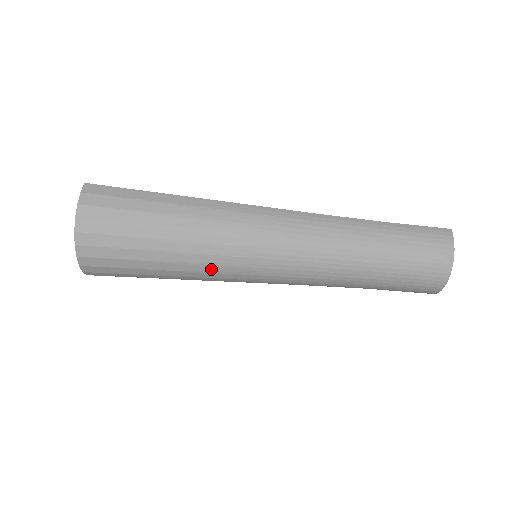
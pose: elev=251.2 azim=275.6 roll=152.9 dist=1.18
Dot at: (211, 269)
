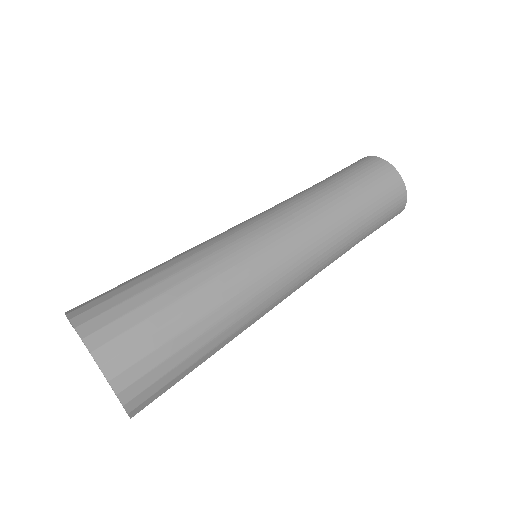
Dot at: (222, 267)
